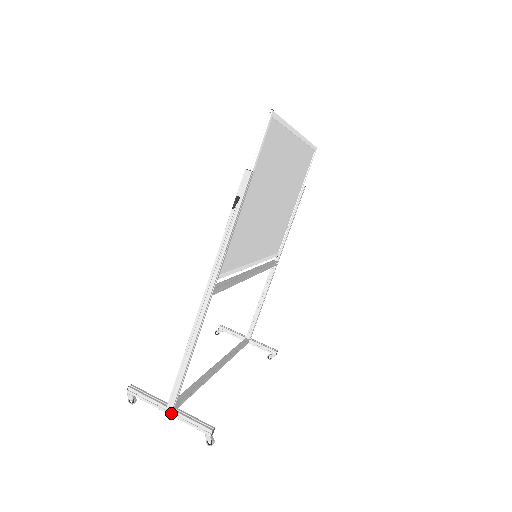
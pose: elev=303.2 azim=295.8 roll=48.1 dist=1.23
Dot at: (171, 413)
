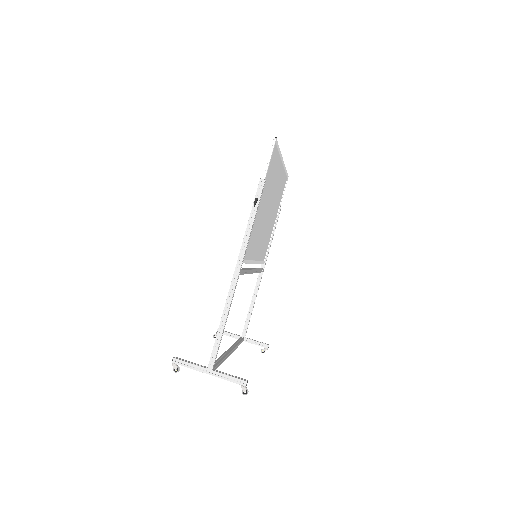
Dot at: (211, 373)
